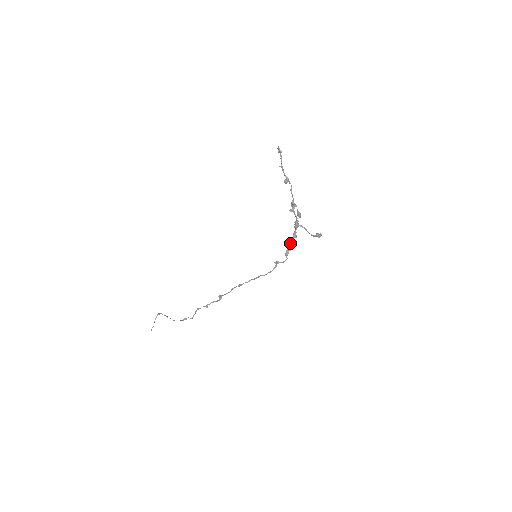
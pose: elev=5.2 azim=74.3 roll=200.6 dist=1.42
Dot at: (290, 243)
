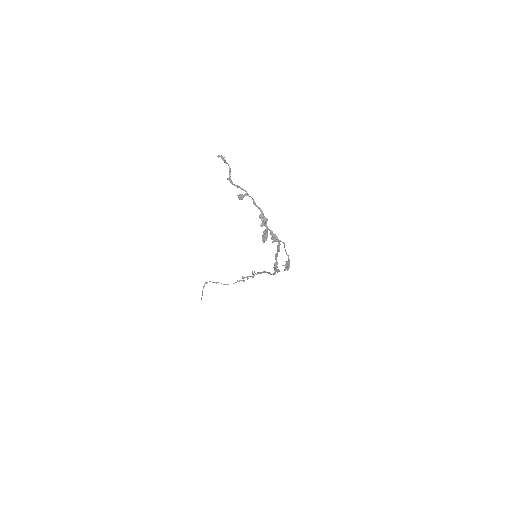
Dot at: (276, 256)
